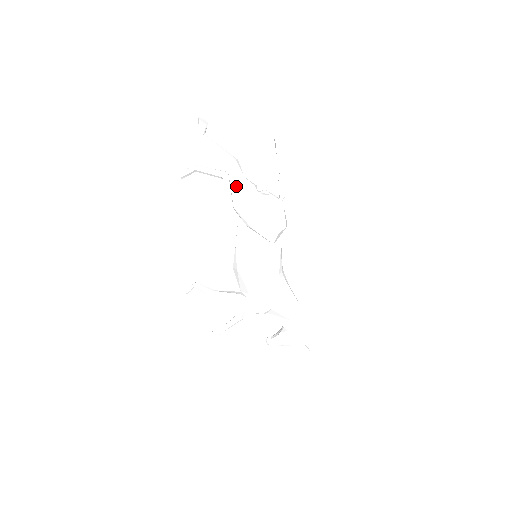
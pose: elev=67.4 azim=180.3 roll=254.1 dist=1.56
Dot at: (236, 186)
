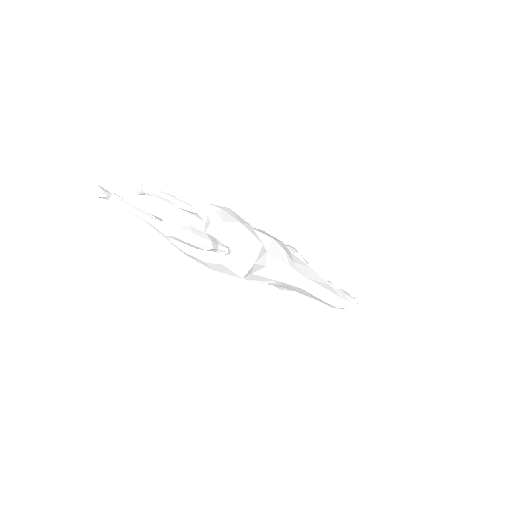
Dot at: (172, 244)
